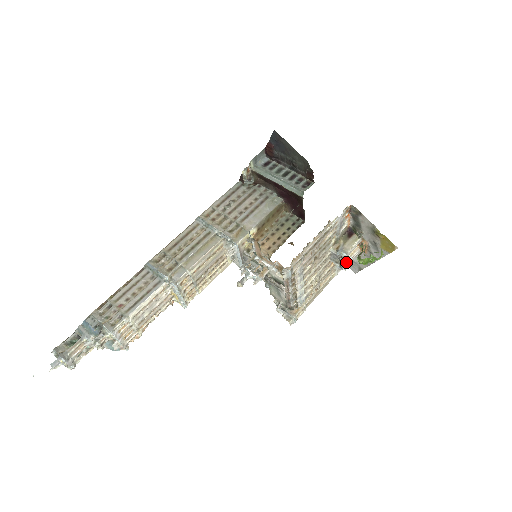
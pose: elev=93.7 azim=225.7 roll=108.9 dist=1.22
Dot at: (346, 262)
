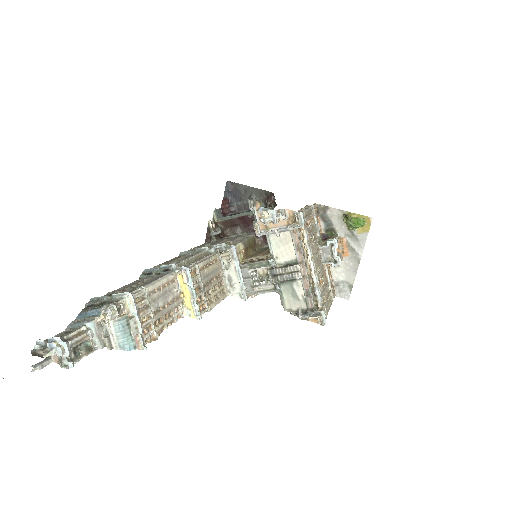
Dot at: (338, 257)
